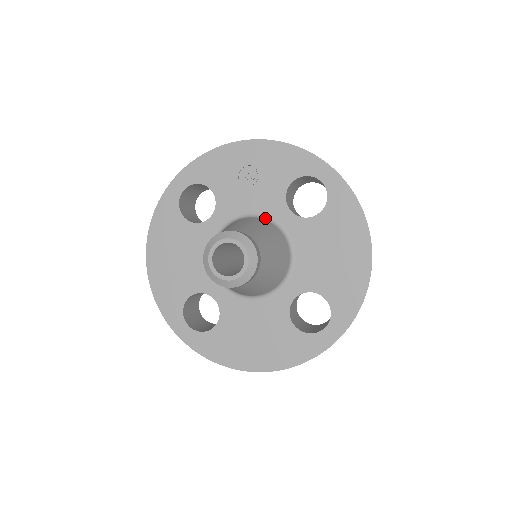
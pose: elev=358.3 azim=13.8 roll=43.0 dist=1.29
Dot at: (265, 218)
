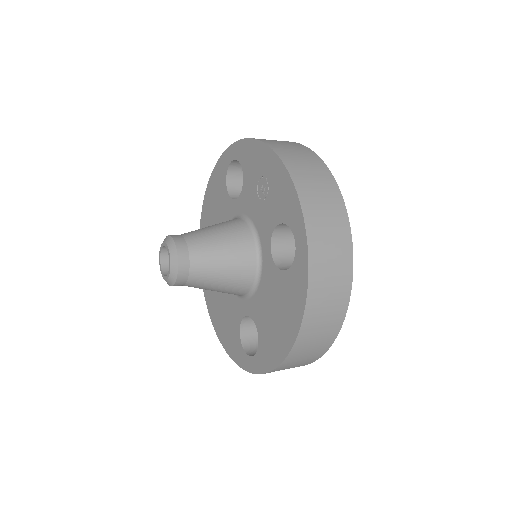
Dot at: (256, 236)
